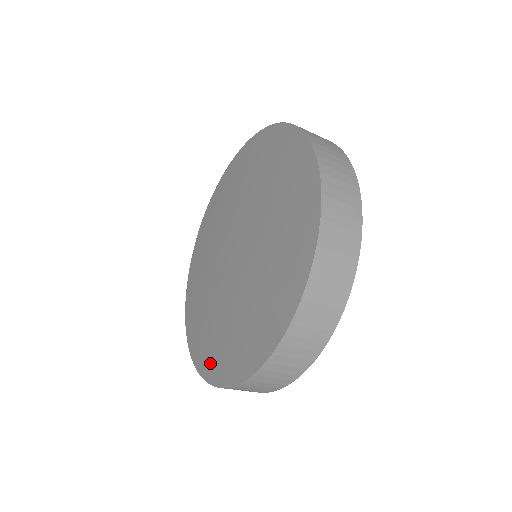
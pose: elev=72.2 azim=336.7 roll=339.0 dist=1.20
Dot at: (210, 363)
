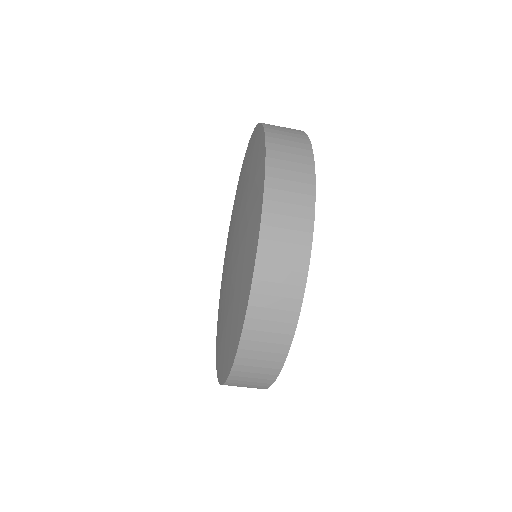
Dot at: (240, 311)
